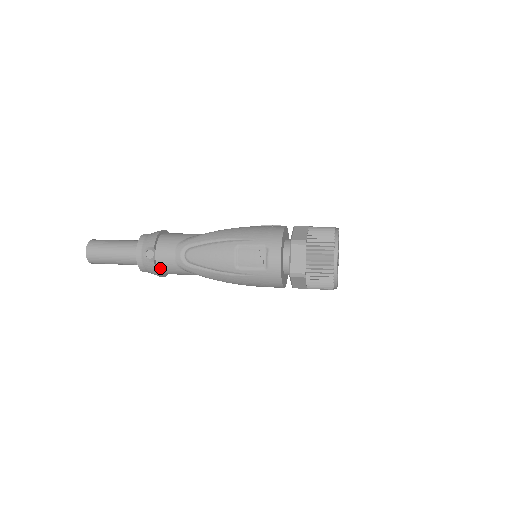
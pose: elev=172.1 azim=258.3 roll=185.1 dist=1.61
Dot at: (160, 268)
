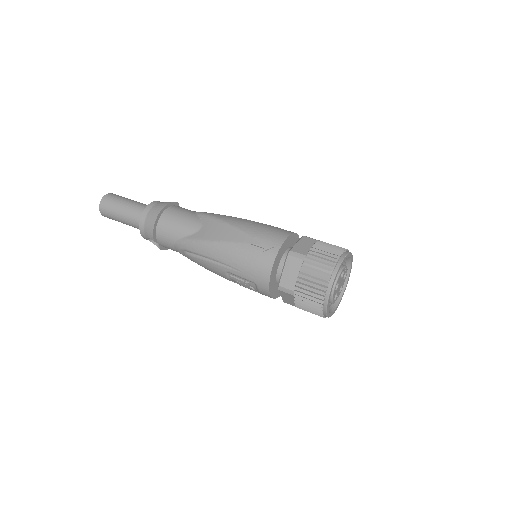
Dot at: occluded
